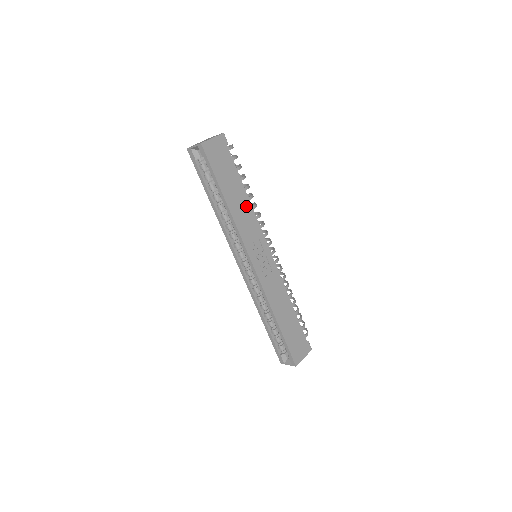
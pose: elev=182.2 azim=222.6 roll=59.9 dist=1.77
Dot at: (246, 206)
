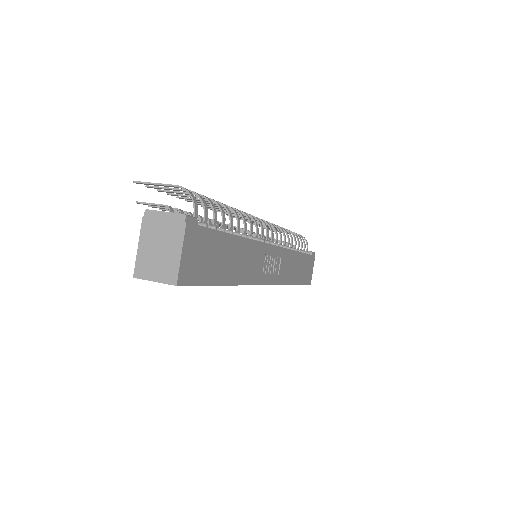
Dot at: (244, 249)
